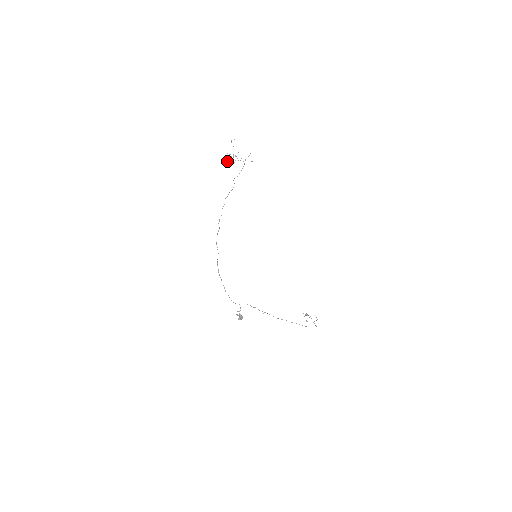
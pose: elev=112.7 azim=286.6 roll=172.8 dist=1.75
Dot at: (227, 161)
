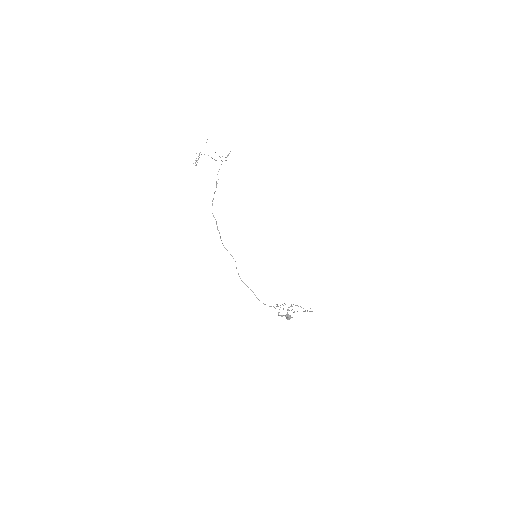
Dot at: (195, 162)
